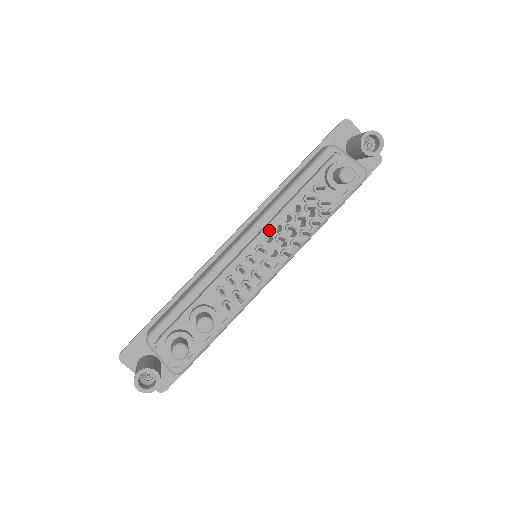
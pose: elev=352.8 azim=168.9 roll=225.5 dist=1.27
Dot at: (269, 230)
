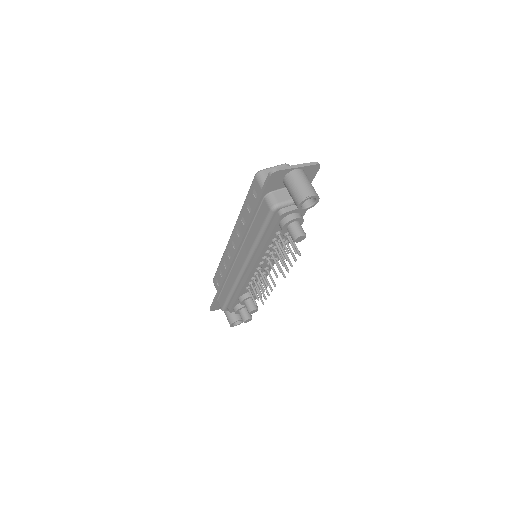
Dot at: (259, 261)
